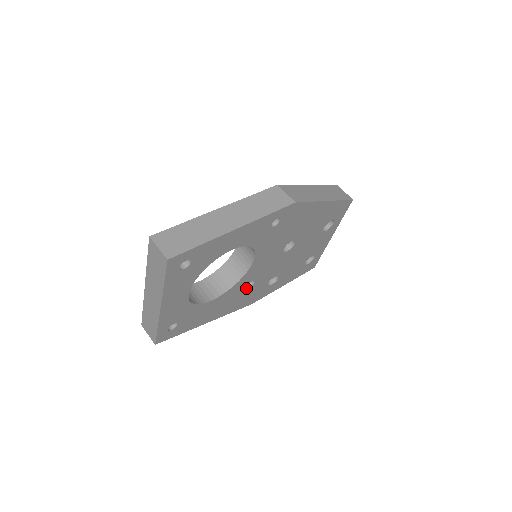
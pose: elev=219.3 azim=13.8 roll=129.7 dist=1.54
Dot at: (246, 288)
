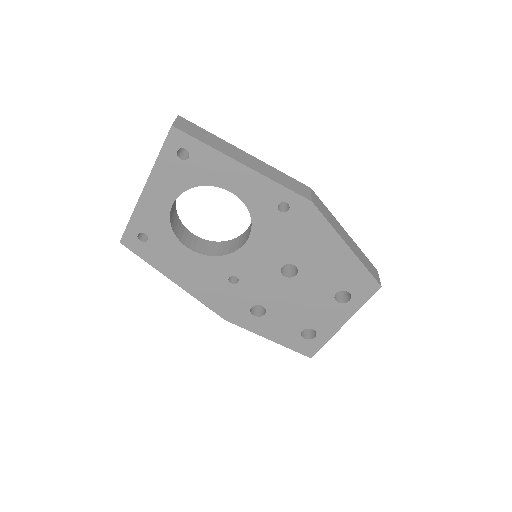
Dot at: (227, 280)
